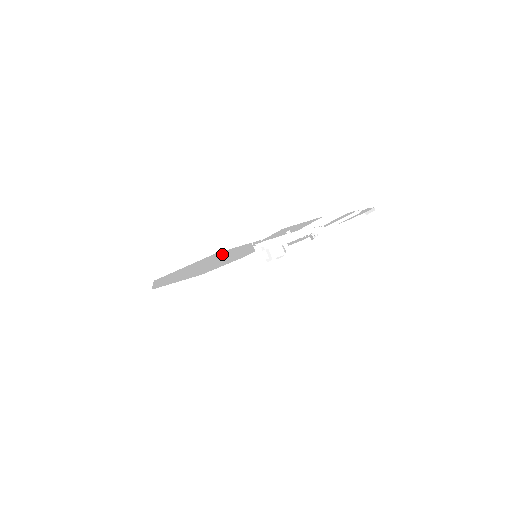
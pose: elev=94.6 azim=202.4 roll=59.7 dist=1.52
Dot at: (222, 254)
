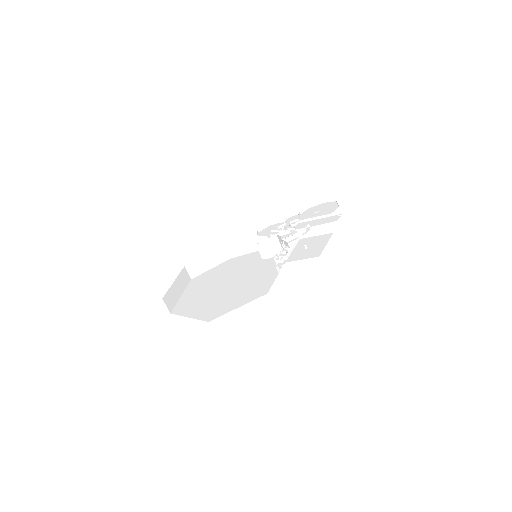
Dot at: occluded
